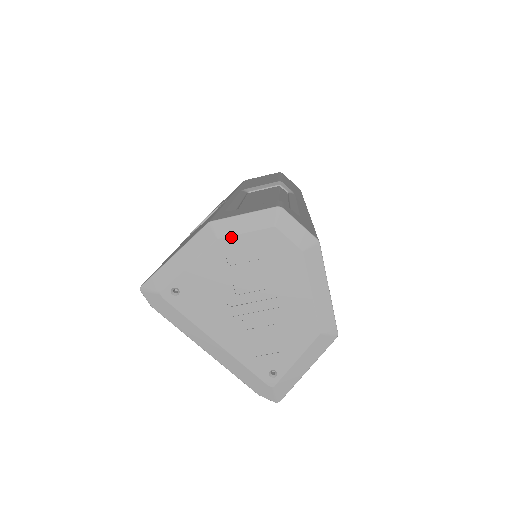
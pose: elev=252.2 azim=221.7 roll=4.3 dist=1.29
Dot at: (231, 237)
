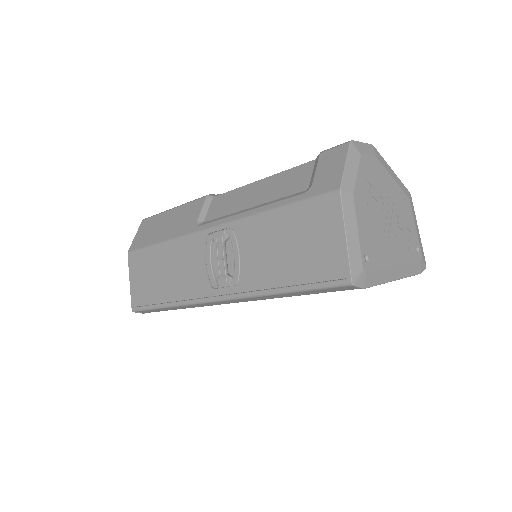
Dot at: (355, 185)
